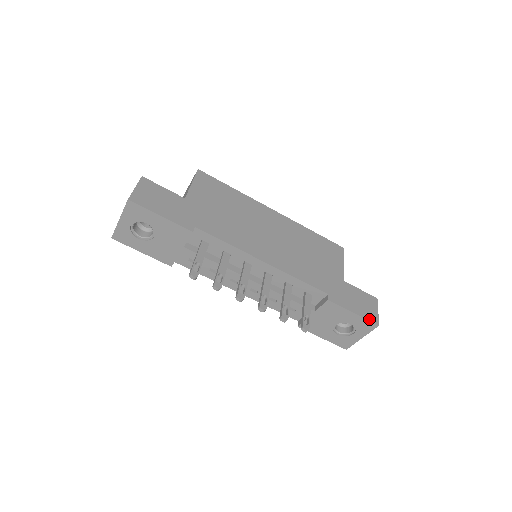
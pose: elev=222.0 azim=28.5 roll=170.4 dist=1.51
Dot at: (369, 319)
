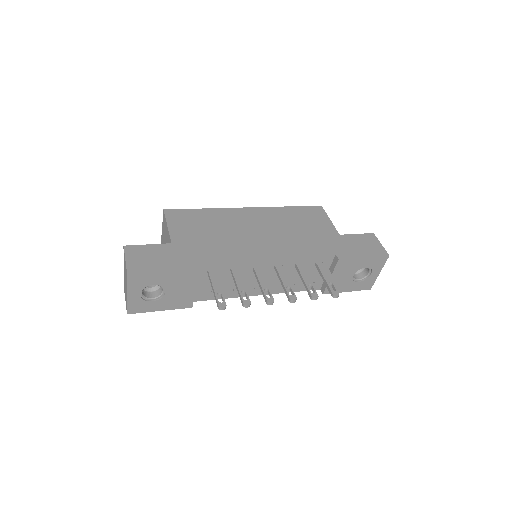
Dot at: (379, 255)
